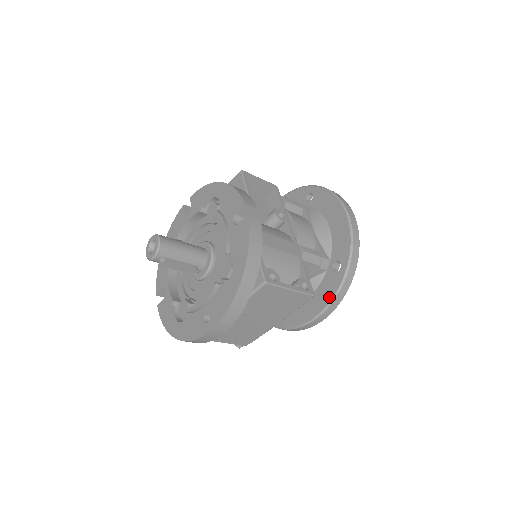
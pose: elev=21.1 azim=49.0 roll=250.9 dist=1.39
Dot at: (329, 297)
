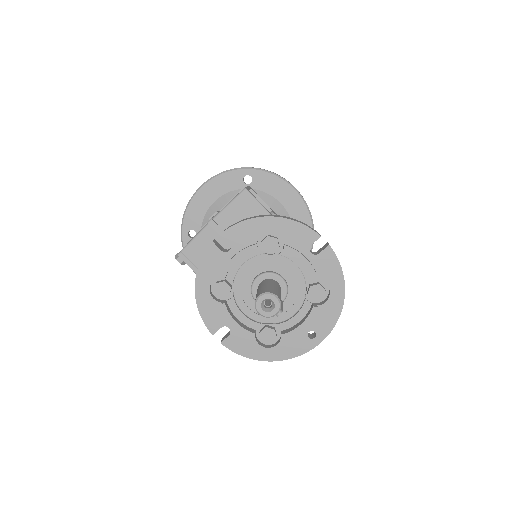
Dot at: occluded
